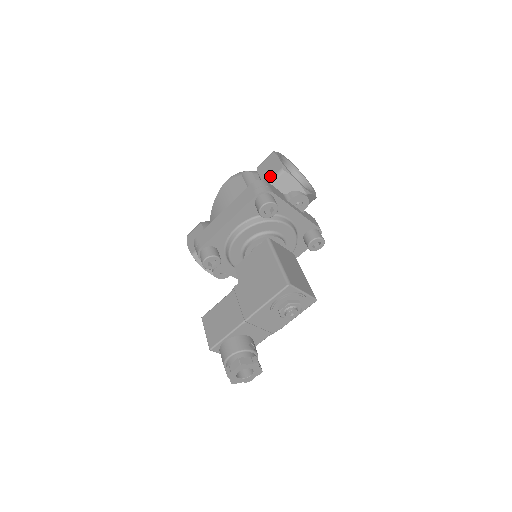
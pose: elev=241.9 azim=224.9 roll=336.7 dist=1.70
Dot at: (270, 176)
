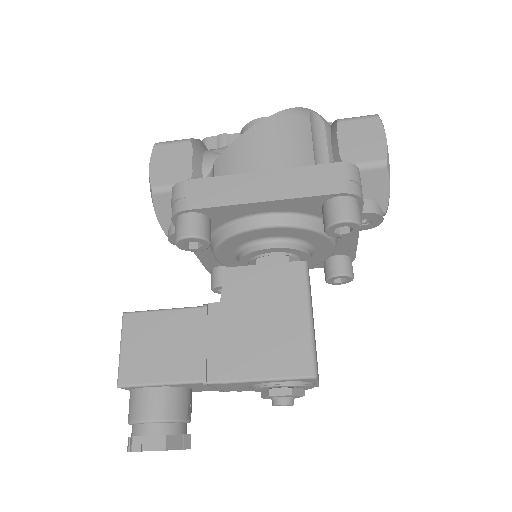
Dot at: (358, 157)
